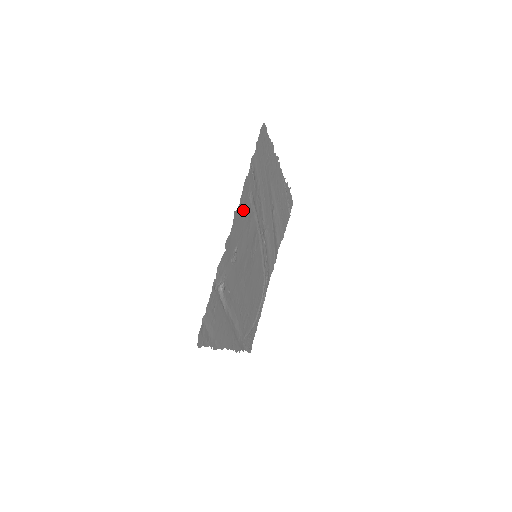
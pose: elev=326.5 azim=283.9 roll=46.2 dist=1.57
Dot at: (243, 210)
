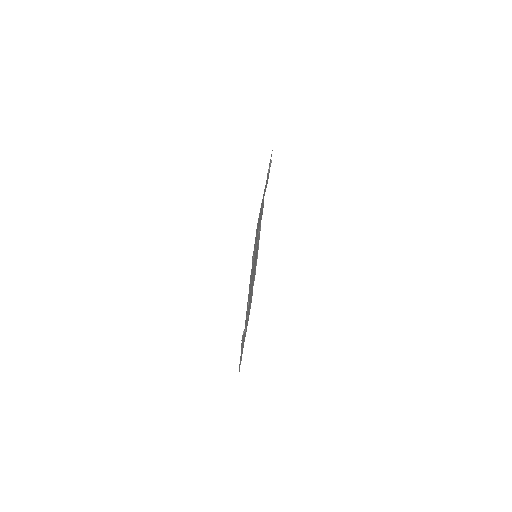
Dot at: occluded
